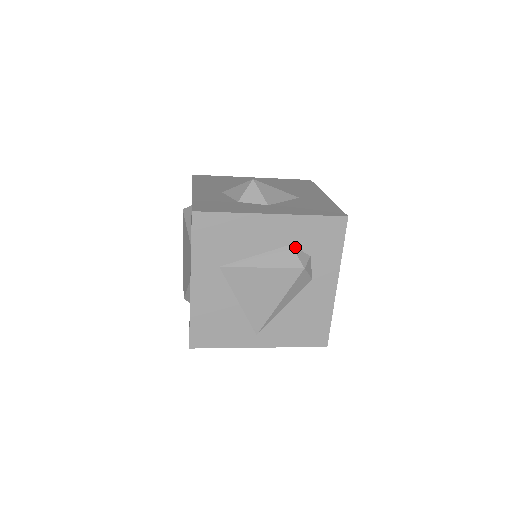
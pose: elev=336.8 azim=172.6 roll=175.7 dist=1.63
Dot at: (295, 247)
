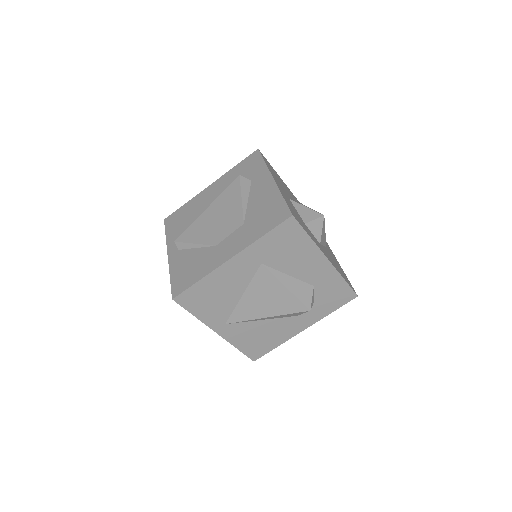
Dot at: (314, 289)
